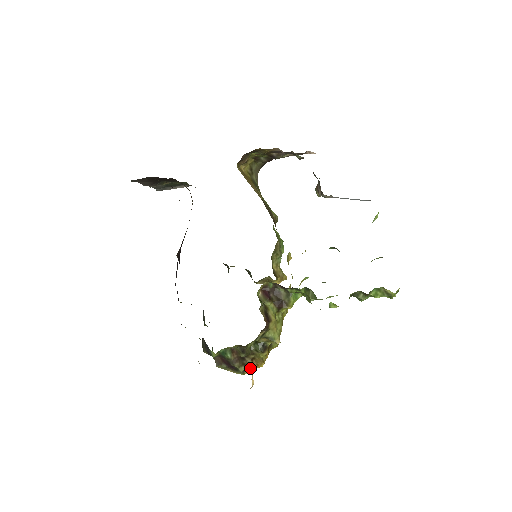
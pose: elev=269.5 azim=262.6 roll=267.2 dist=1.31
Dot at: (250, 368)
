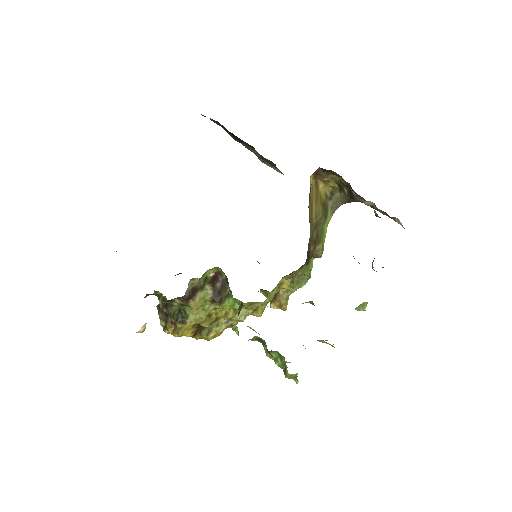
Dot at: occluded
